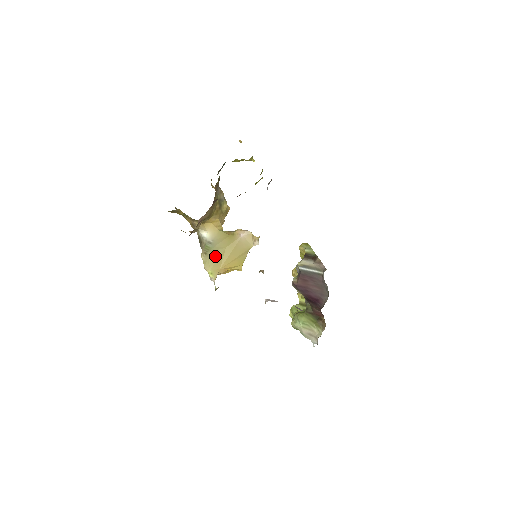
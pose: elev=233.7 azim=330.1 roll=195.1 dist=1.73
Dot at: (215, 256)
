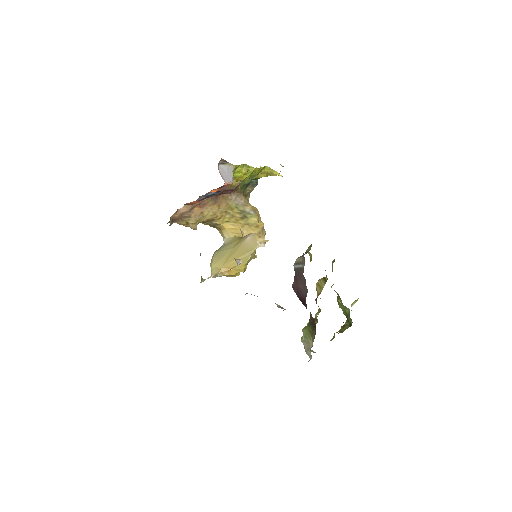
Dot at: (220, 256)
